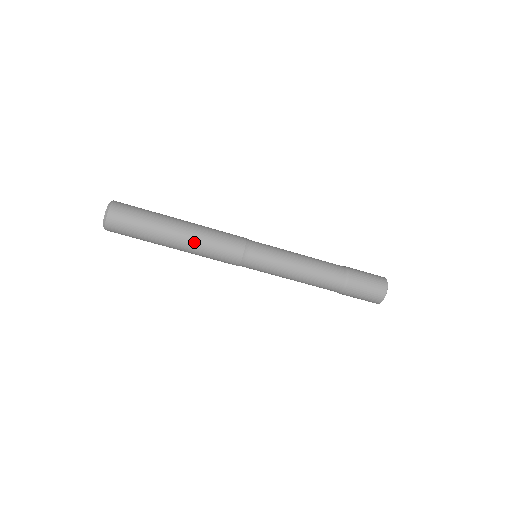
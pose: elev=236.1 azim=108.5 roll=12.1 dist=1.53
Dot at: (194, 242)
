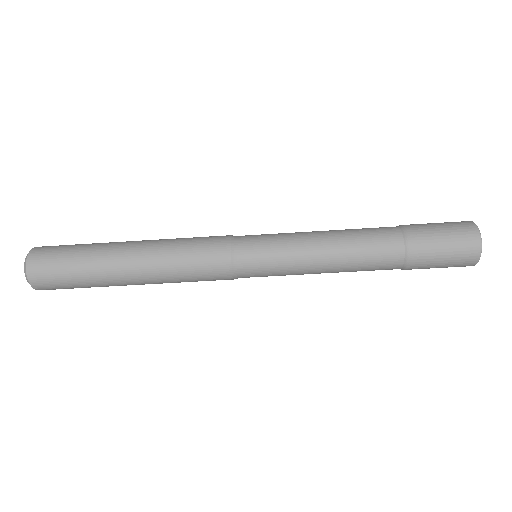
Dot at: (156, 275)
